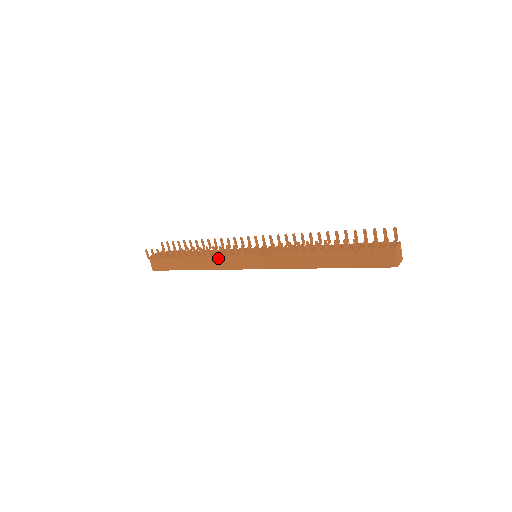
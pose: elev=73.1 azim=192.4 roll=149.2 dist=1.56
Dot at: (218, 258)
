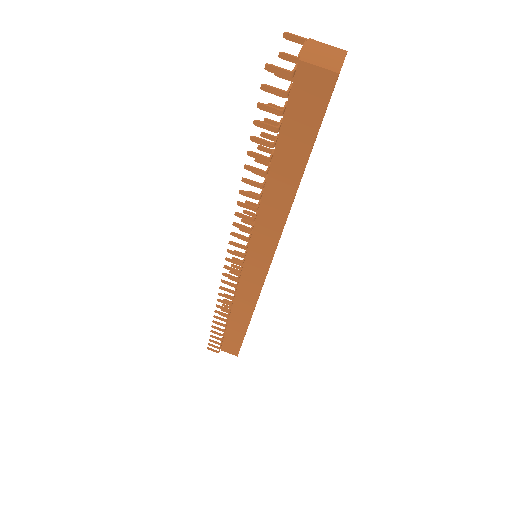
Dot at: (239, 297)
